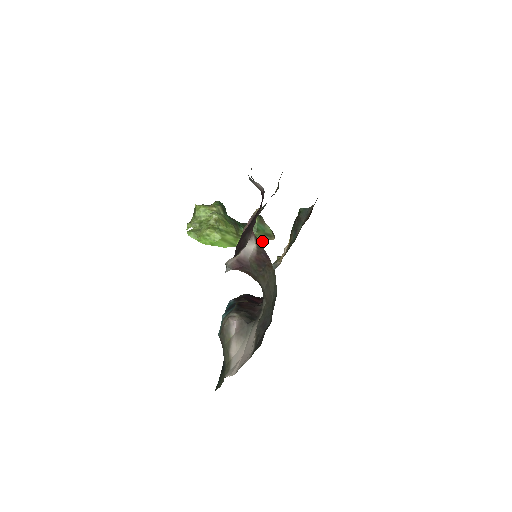
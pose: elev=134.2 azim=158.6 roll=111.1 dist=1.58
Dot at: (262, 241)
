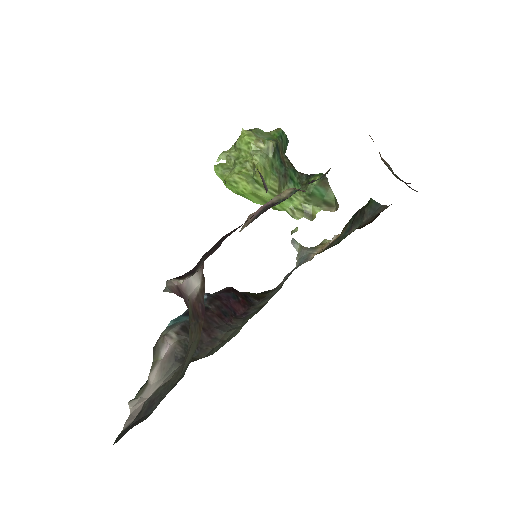
Dot at: (314, 210)
